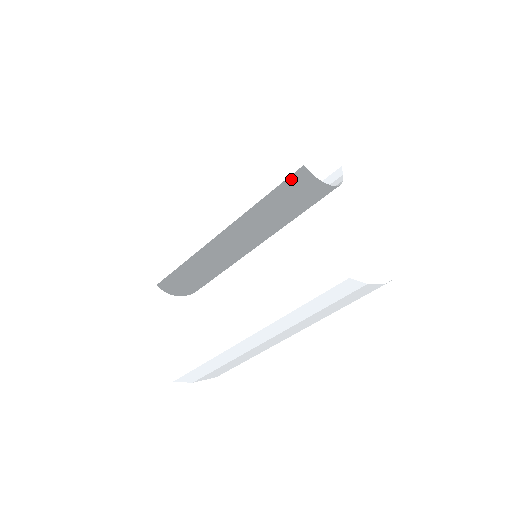
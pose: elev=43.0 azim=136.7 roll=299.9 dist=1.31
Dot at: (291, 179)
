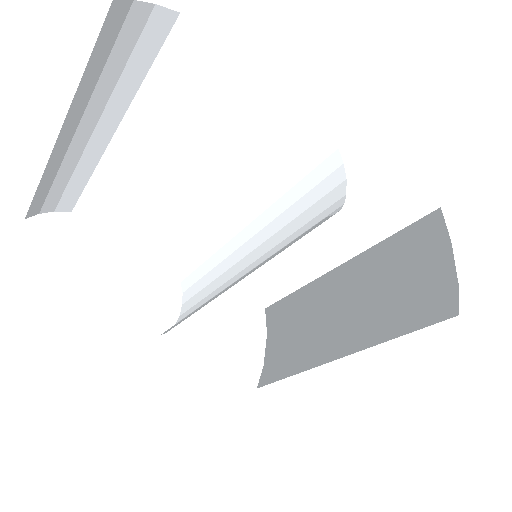
Dot at: (309, 230)
